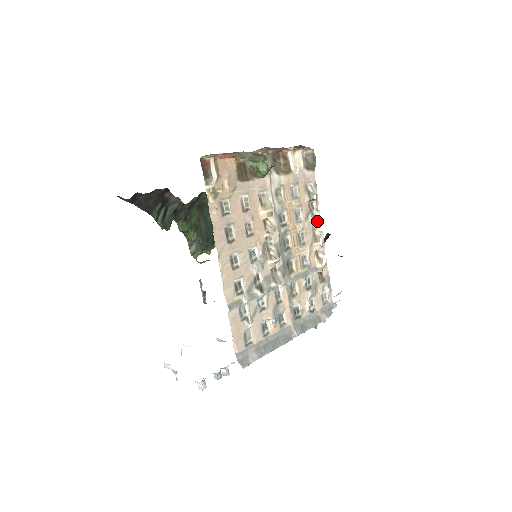
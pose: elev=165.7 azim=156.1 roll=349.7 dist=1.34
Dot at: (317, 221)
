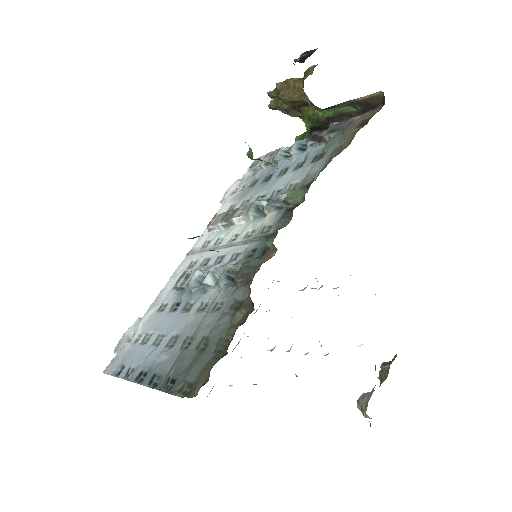
Dot at: occluded
